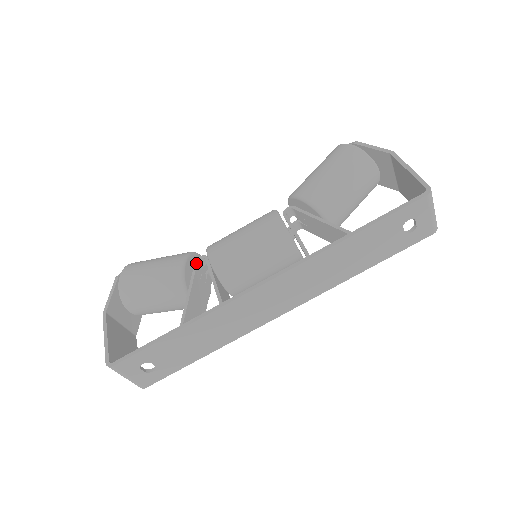
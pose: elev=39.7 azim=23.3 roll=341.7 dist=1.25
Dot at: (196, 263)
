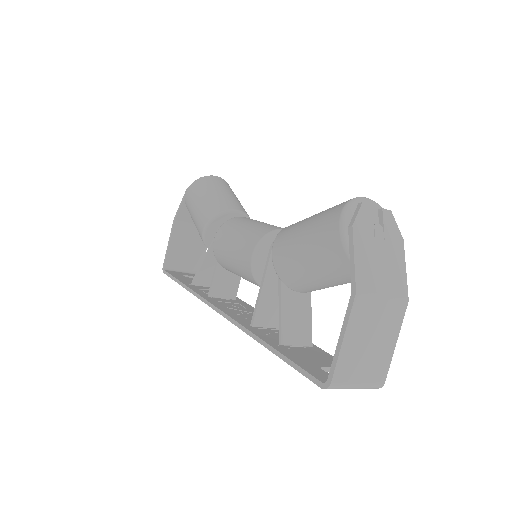
Dot at: (219, 227)
